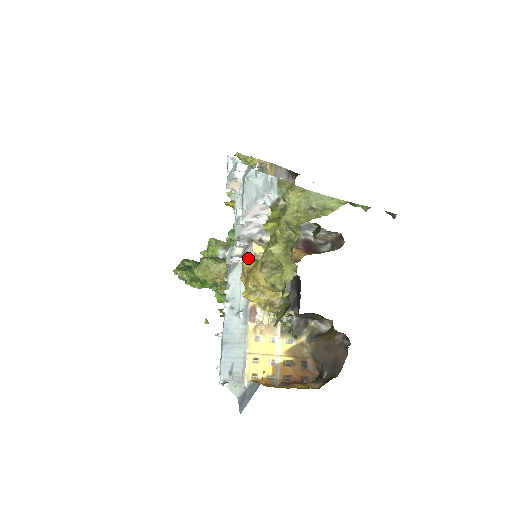
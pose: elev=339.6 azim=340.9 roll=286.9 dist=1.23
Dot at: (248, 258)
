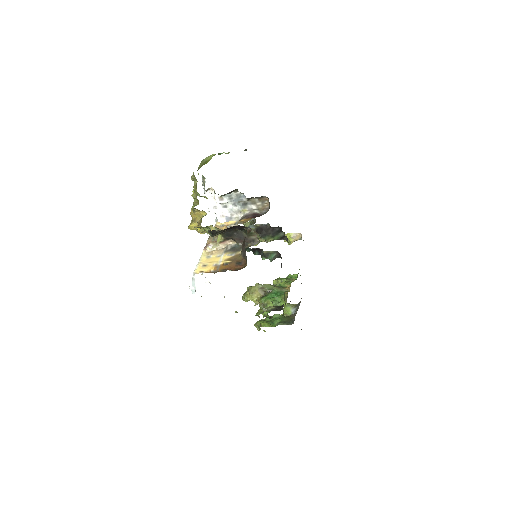
Dot at: occluded
